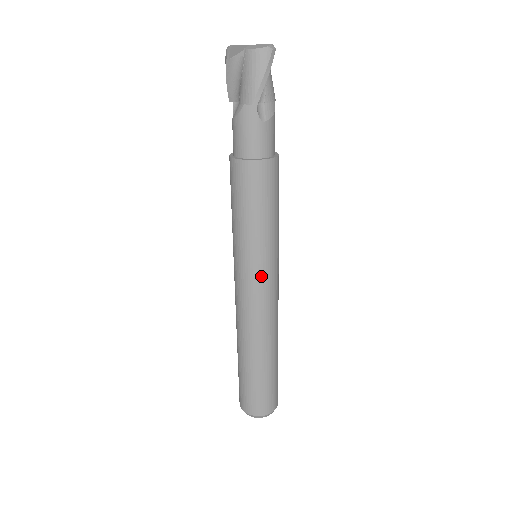
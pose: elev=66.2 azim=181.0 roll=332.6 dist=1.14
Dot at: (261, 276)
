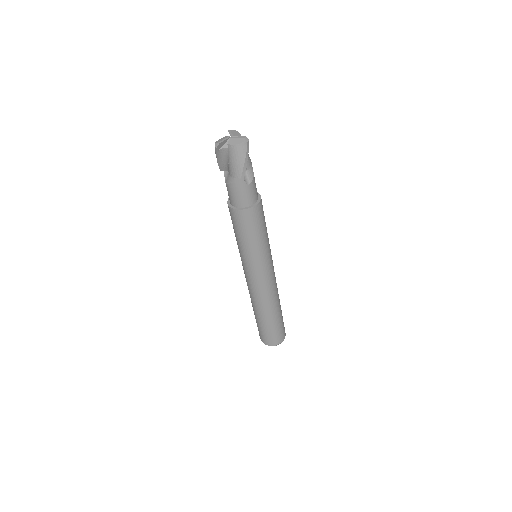
Dot at: (264, 270)
